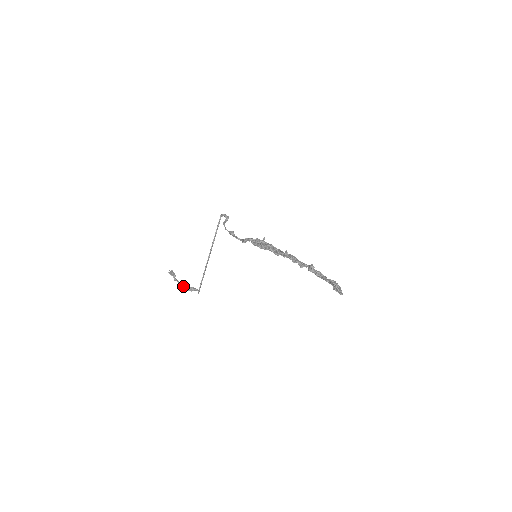
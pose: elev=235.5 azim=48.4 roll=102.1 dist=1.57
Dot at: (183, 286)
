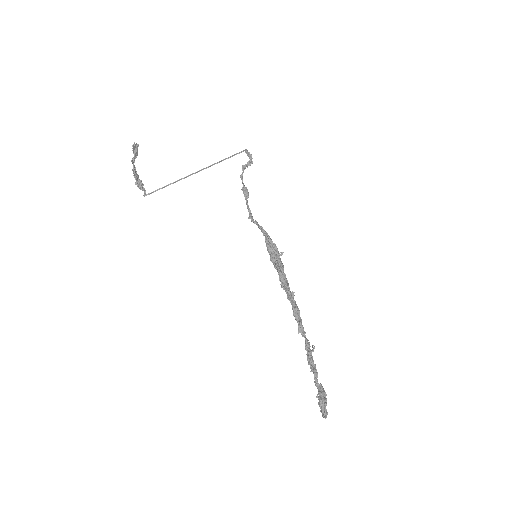
Dot at: (135, 175)
